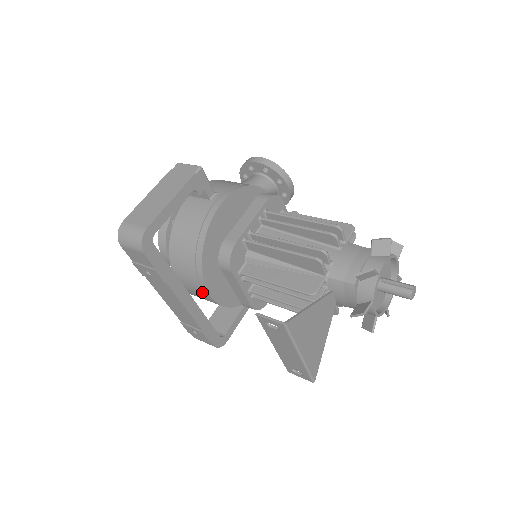
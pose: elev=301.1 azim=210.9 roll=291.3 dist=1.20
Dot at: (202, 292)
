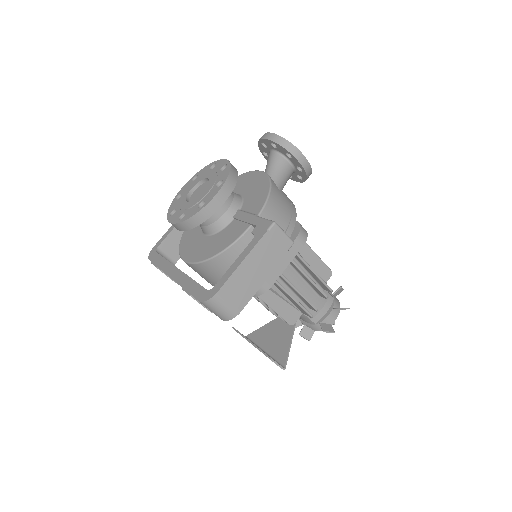
Dot at: (207, 281)
